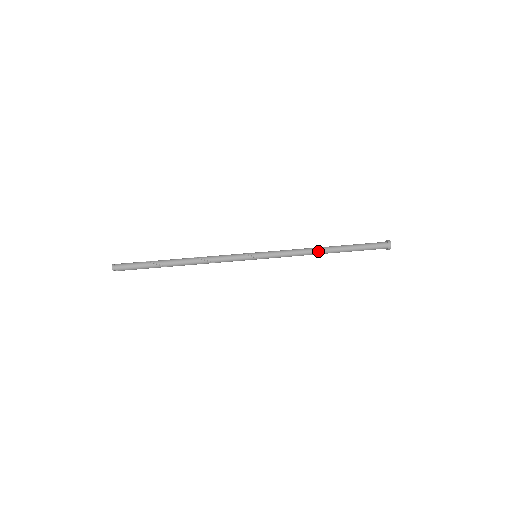
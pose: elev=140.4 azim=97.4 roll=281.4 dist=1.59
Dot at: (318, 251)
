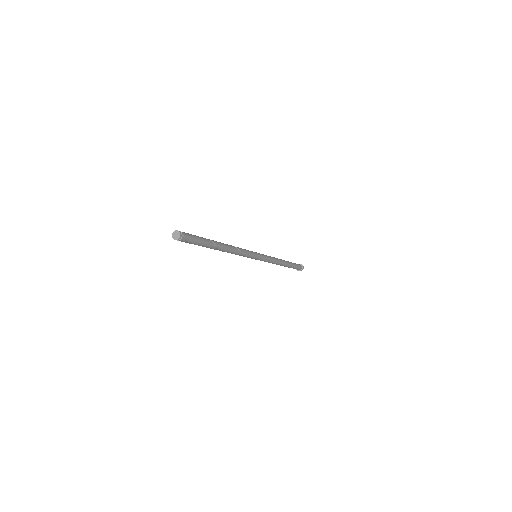
Dot at: (280, 259)
